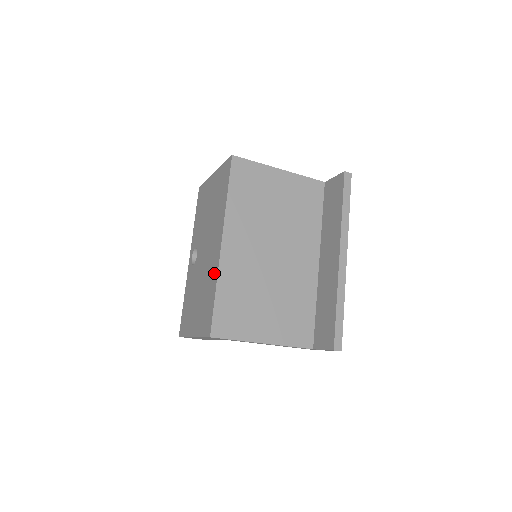
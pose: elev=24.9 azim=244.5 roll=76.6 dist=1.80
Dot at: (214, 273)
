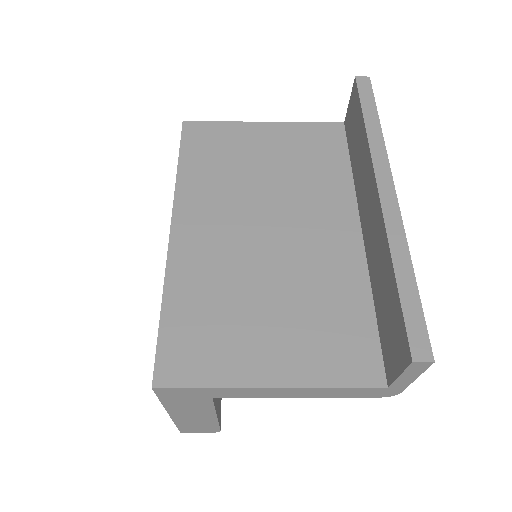
Dot at: occluded
